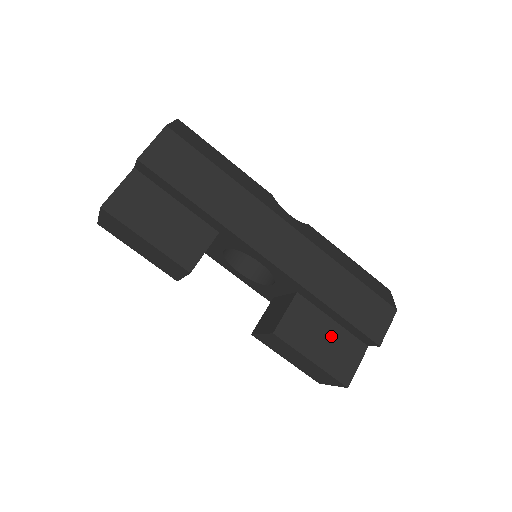
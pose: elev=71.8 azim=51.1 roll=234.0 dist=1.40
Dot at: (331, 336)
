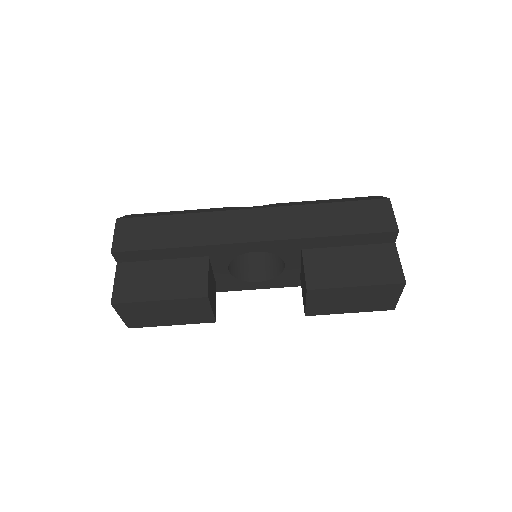
Dot at: (357, 258)
